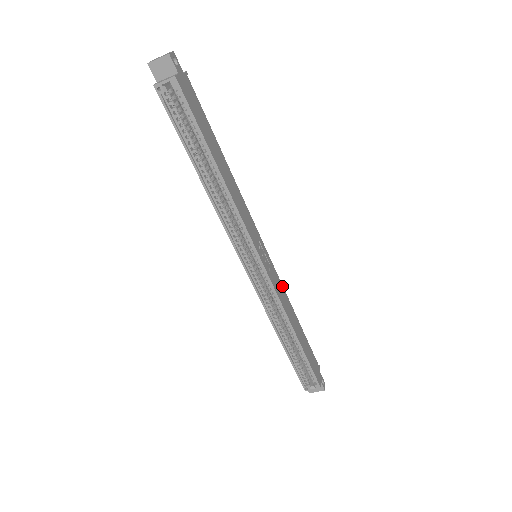
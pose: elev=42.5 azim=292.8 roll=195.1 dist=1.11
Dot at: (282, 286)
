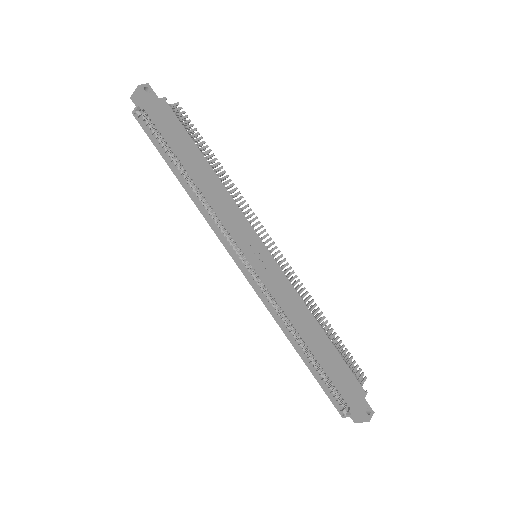
Dot at: (293, 289)
